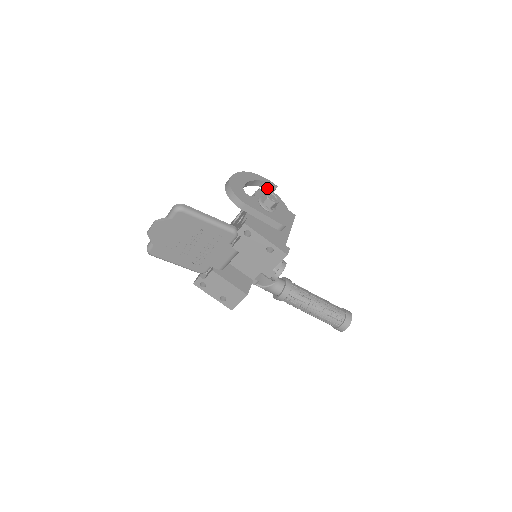
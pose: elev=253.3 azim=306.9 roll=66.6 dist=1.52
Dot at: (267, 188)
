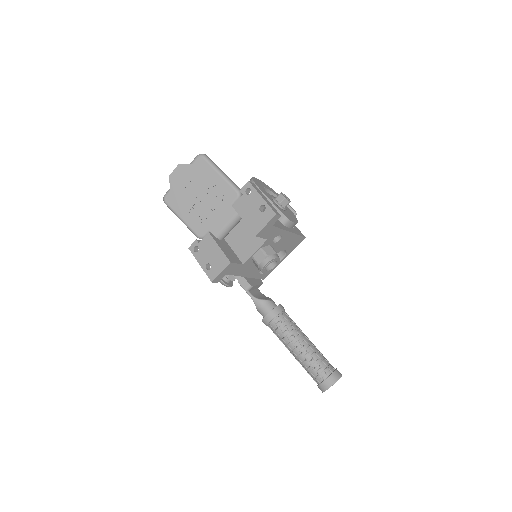
Dot at: occluded
